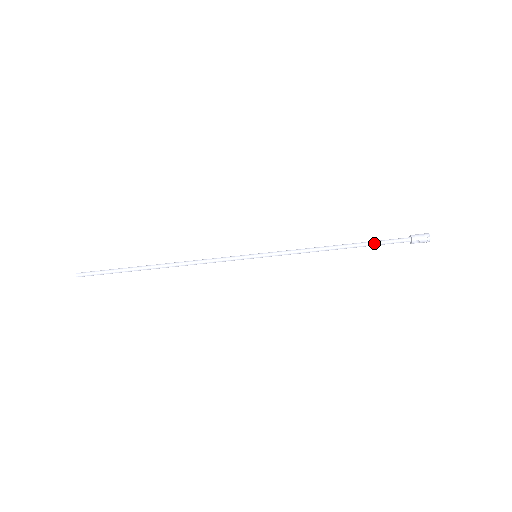
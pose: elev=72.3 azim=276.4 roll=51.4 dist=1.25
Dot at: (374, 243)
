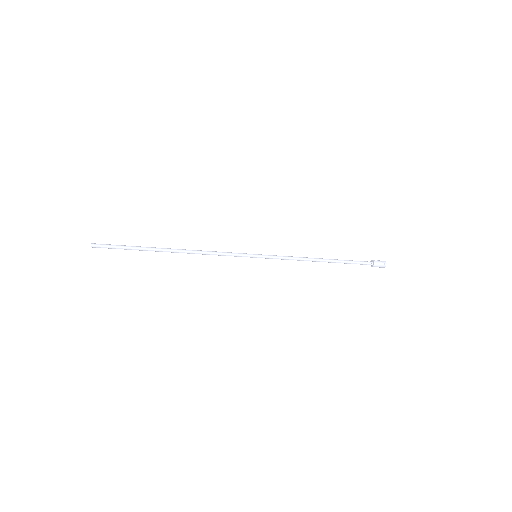
Dot at: (347, 263)
